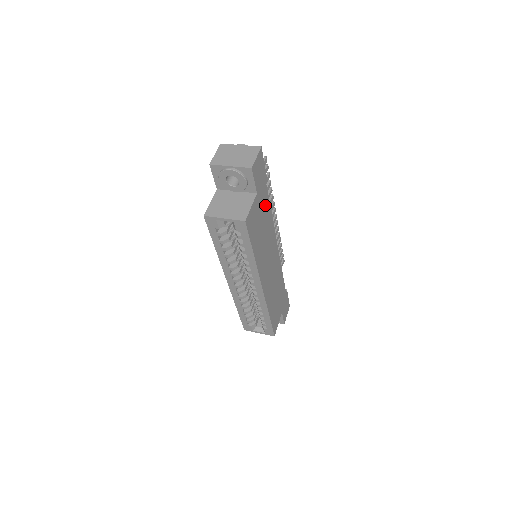
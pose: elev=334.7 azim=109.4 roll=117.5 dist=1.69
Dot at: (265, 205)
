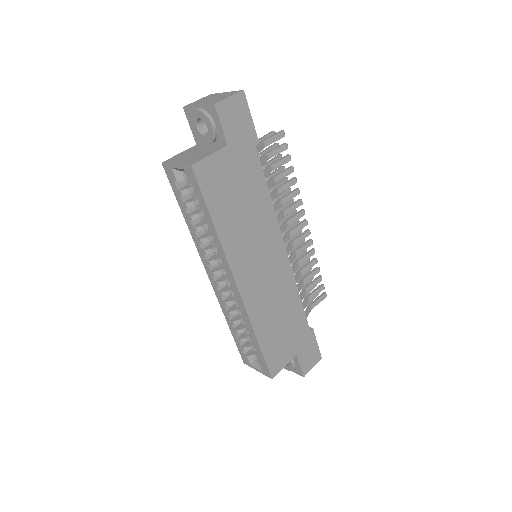
Dot at: (251, 174)
